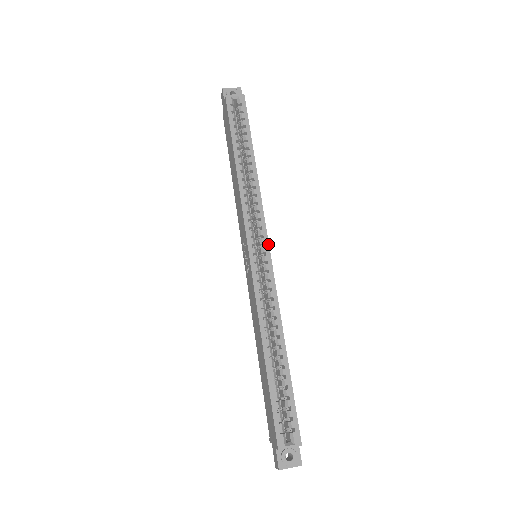
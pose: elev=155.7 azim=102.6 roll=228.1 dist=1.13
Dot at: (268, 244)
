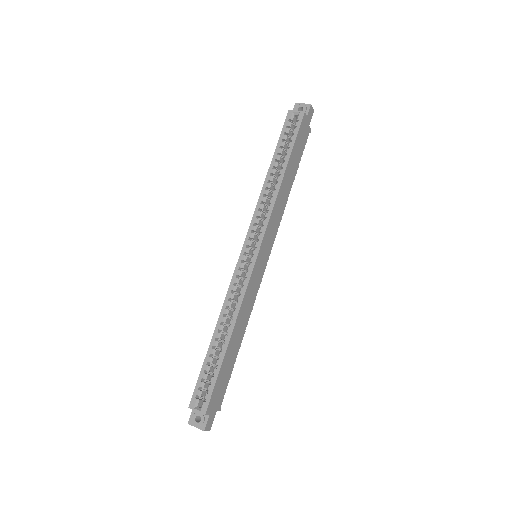
Dot at: (259, 248)
